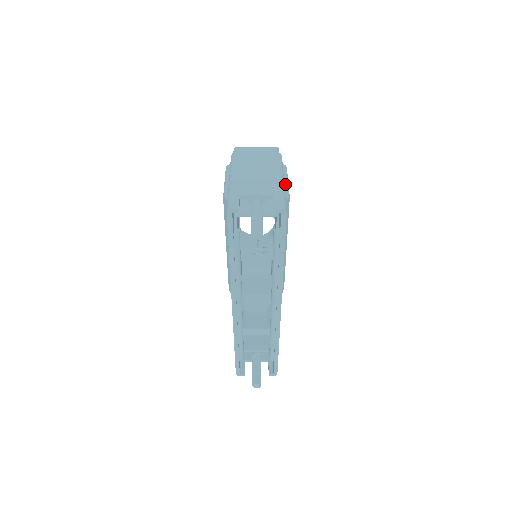
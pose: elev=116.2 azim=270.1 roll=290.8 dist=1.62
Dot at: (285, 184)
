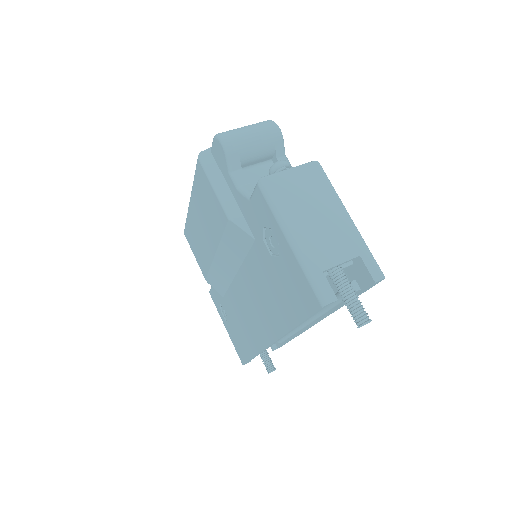
Dot at: occluded
